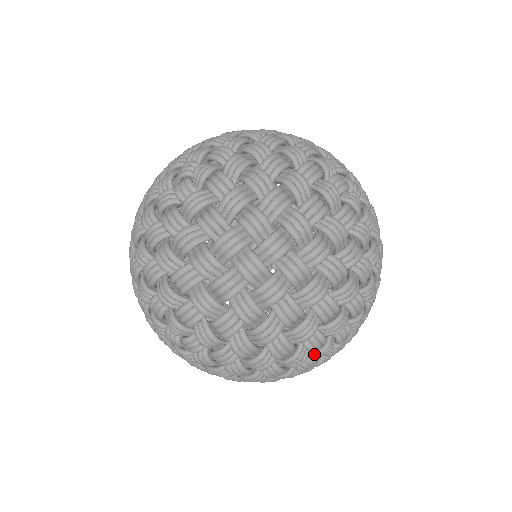
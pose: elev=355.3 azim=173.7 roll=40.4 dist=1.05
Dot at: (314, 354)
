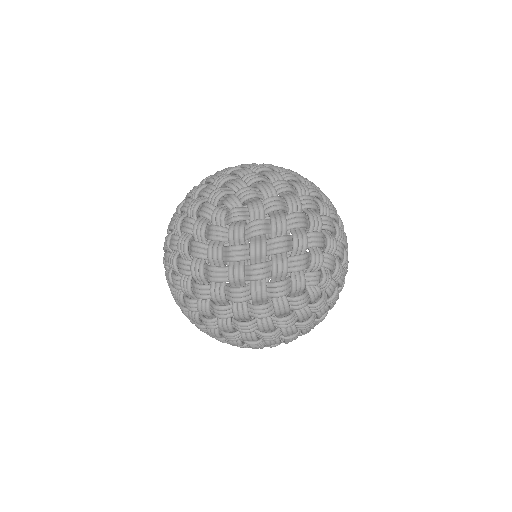
Dot at: (311, 302)
